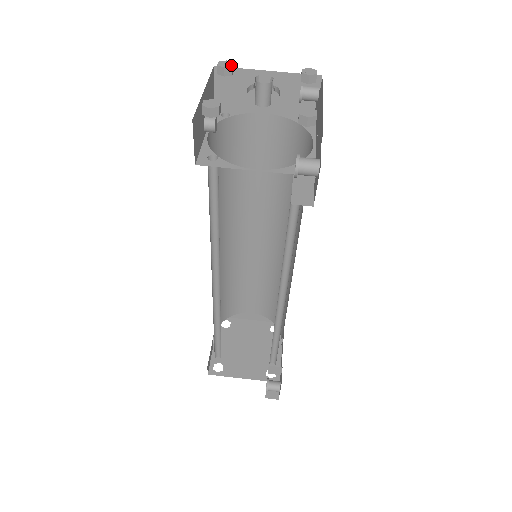
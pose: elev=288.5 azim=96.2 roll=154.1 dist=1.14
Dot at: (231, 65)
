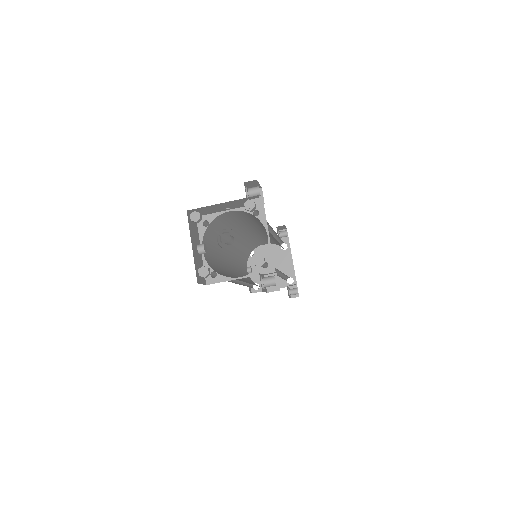
Dot at: (199, 217)
